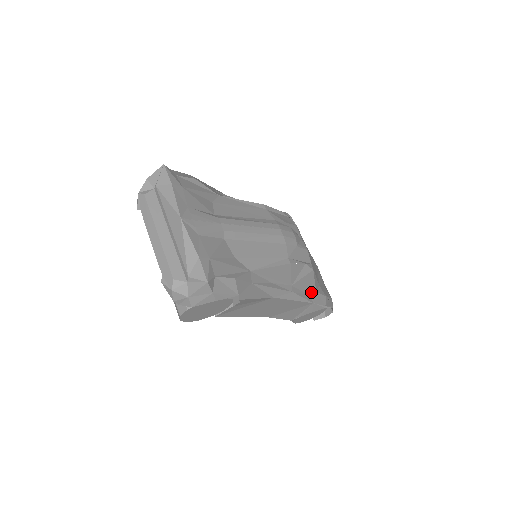
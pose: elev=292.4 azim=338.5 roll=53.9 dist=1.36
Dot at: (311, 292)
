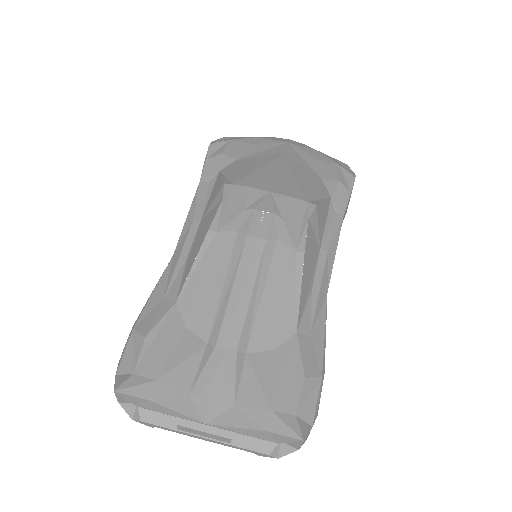
Dot at: (330, 209)
